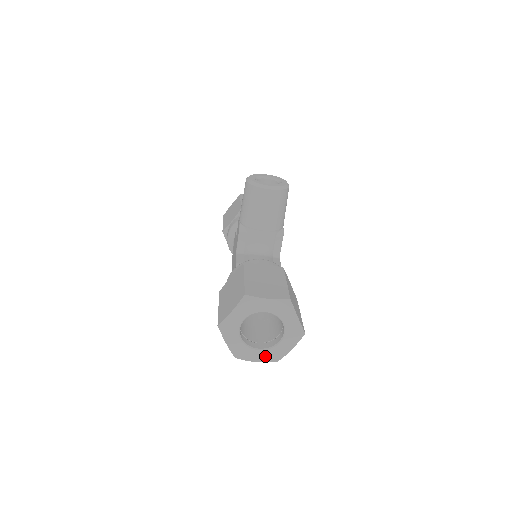
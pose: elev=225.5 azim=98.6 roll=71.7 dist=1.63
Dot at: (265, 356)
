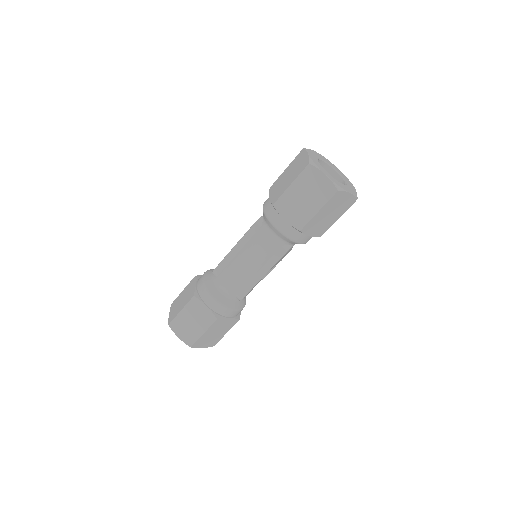
Dot at: (332, 179)
